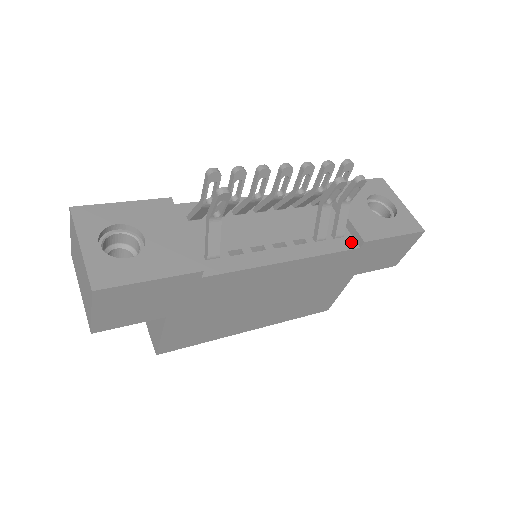
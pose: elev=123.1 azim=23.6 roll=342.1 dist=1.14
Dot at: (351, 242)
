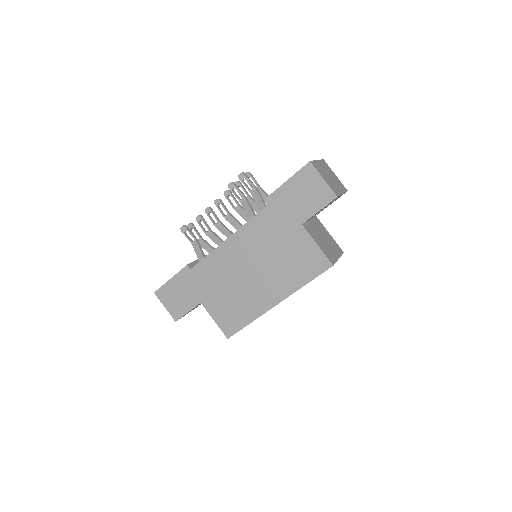
Dot at: occluded
